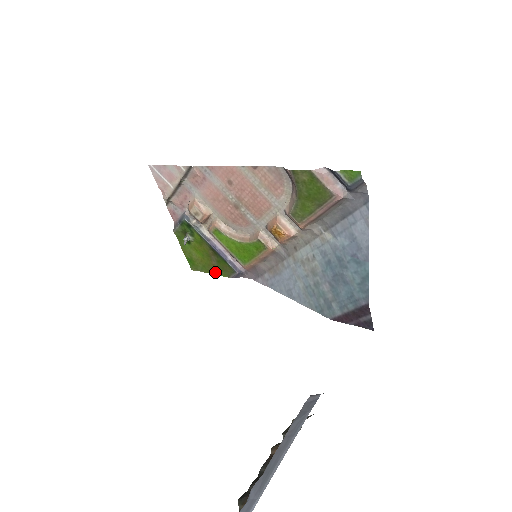
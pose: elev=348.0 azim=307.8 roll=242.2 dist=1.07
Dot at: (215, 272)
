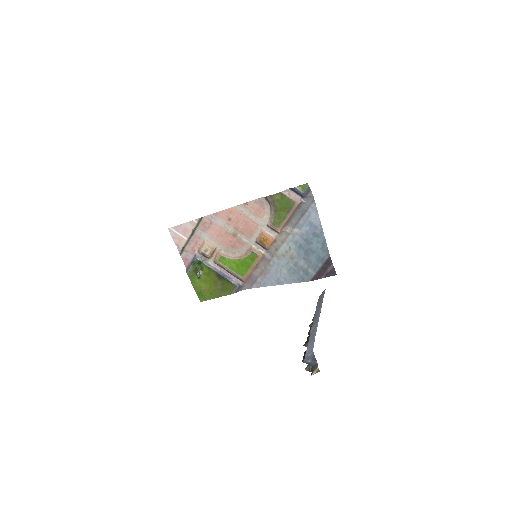
Dot at: (220, 295)
